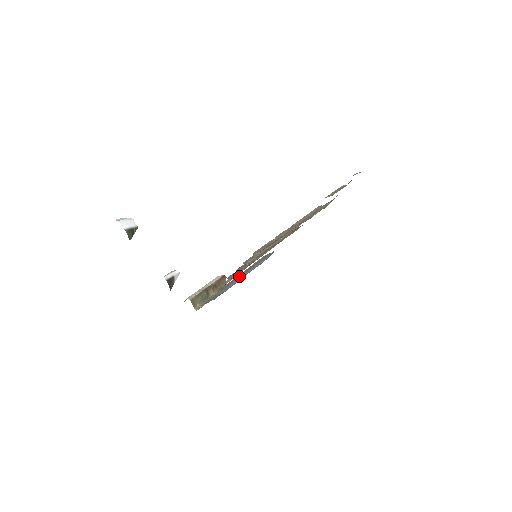
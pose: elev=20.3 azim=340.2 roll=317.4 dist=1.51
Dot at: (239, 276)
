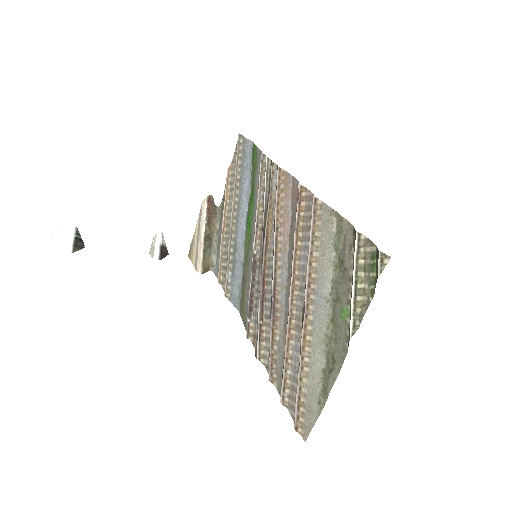
Dot at: (236, 229)
